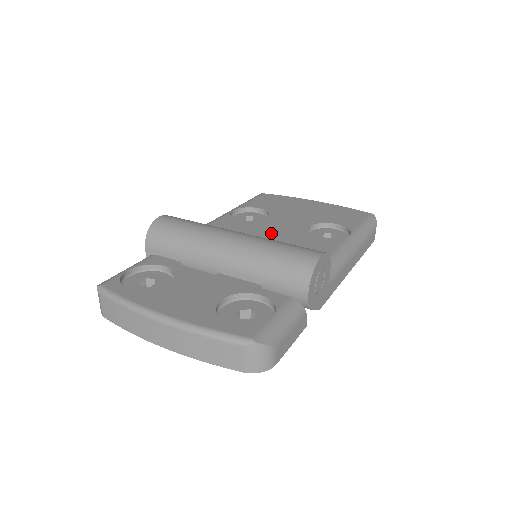
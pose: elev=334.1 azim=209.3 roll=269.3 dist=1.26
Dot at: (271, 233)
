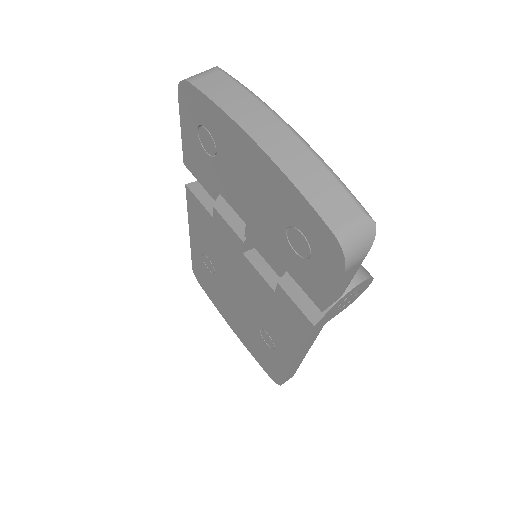
Dot at: occluded
